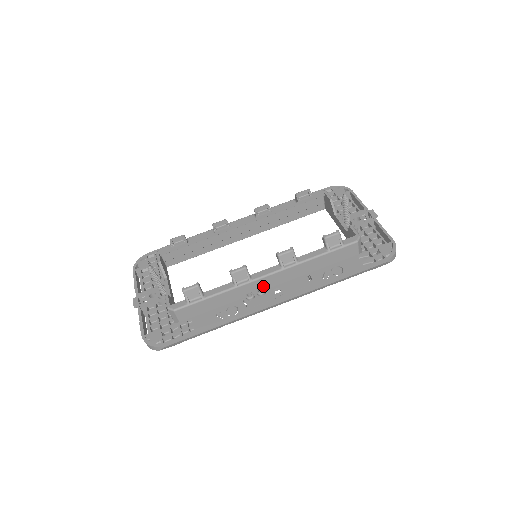
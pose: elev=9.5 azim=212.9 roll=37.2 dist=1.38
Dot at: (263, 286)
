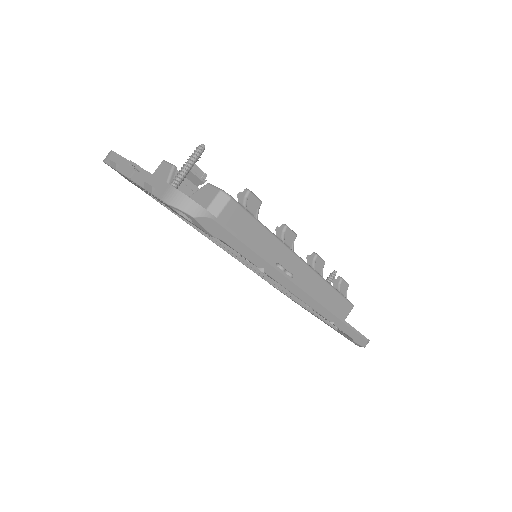
Dot at: (291, 271)
